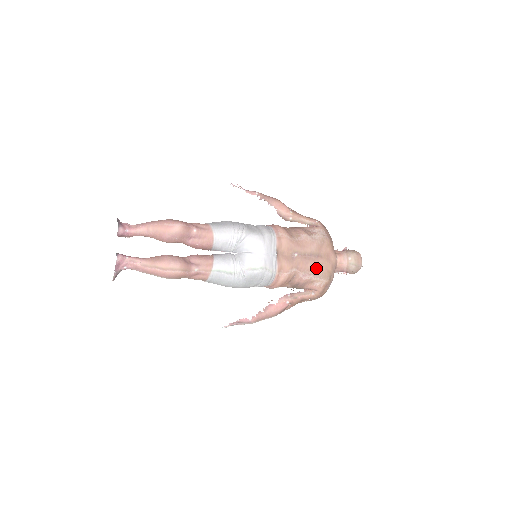
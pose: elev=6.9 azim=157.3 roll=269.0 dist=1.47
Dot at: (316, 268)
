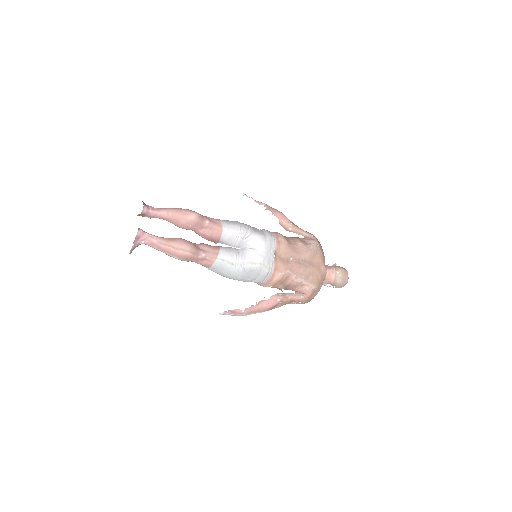
Dot at: (307, 273)
